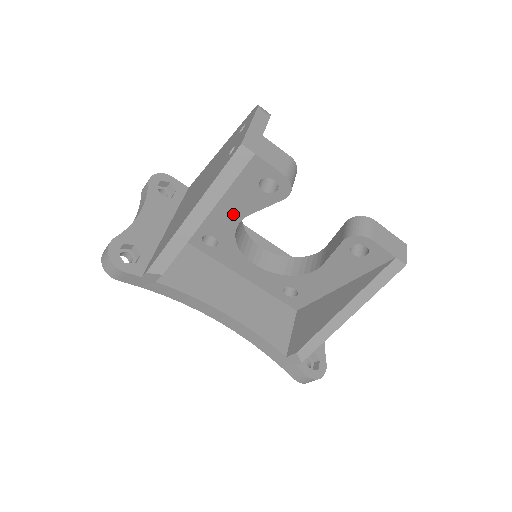
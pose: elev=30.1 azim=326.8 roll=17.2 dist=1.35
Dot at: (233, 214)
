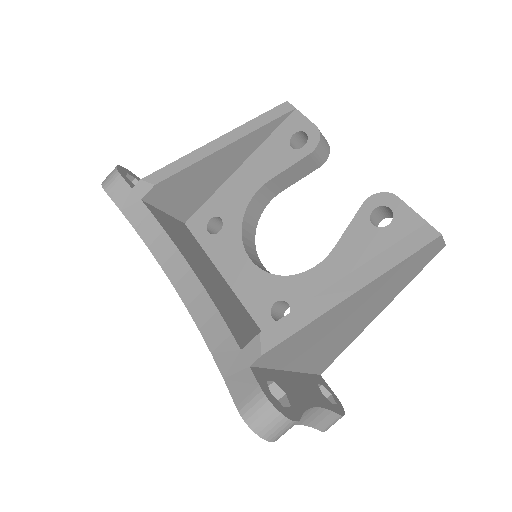
Dot at: (253, 182)
